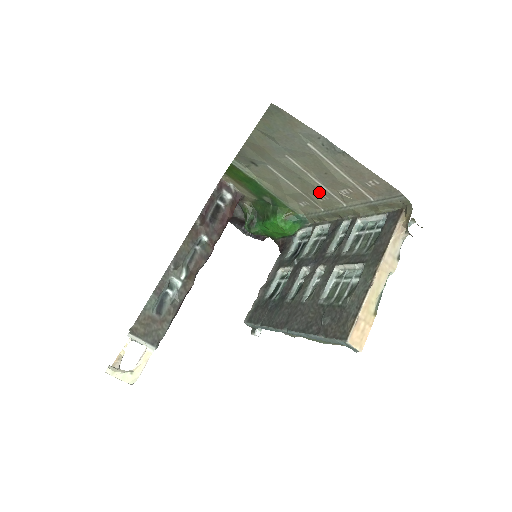
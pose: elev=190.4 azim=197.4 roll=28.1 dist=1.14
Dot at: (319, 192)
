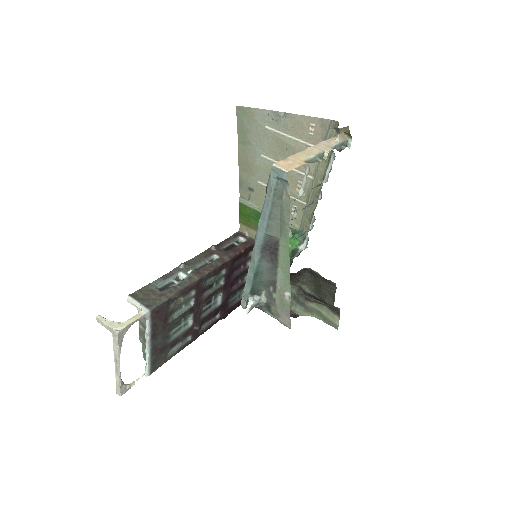
Dot at: (294, 180)
